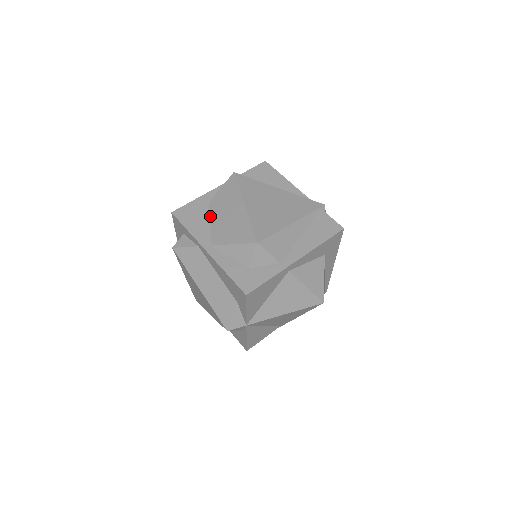
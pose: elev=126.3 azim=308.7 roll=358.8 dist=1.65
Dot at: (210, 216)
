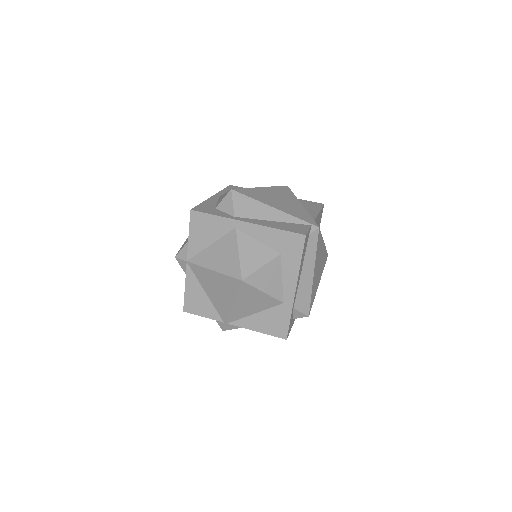
Dot at: occluded
